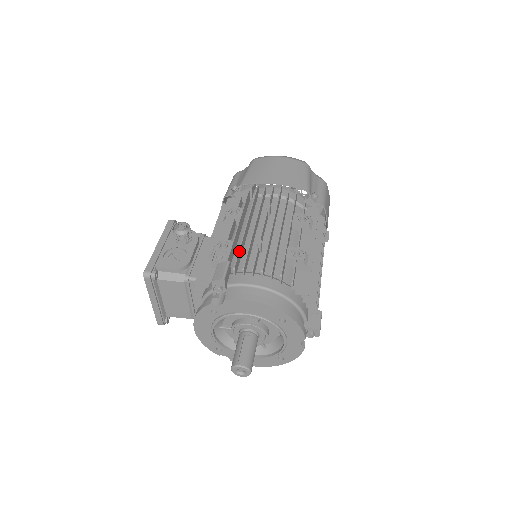
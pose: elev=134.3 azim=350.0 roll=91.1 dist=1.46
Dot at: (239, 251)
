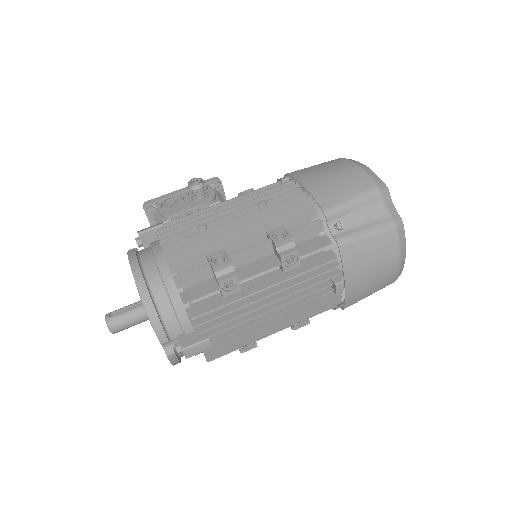
Dot at: (181, 222)
